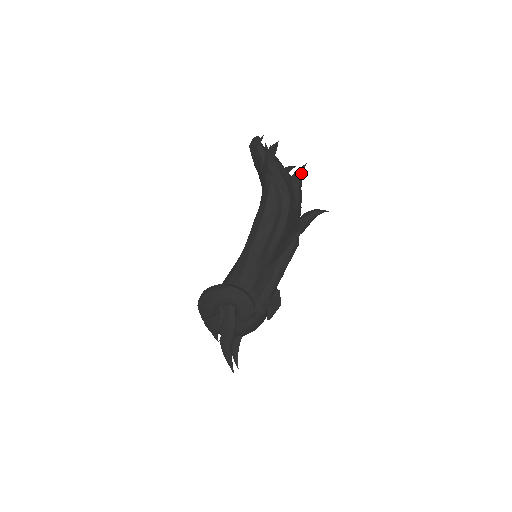
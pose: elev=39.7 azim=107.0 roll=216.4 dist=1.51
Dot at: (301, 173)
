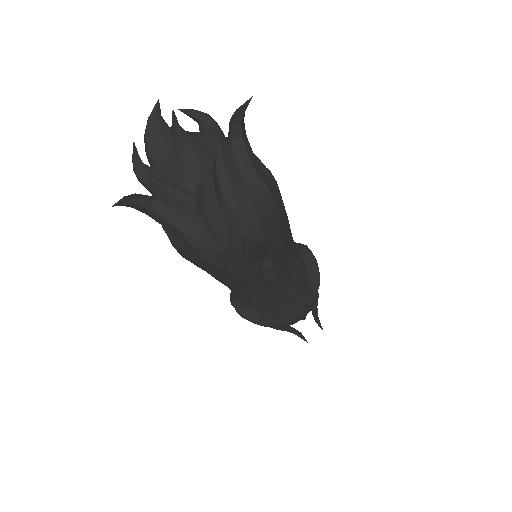
Dot at: (205, 186)
